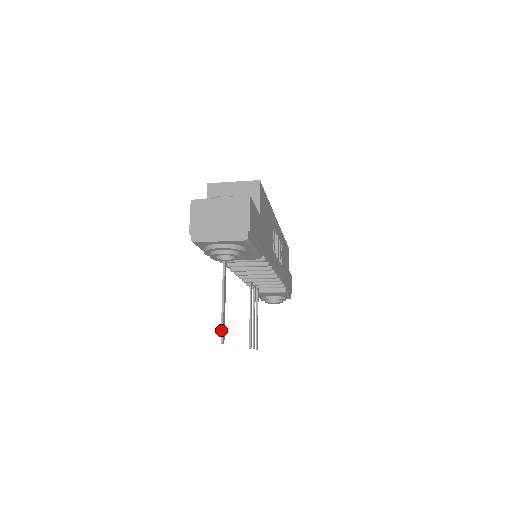
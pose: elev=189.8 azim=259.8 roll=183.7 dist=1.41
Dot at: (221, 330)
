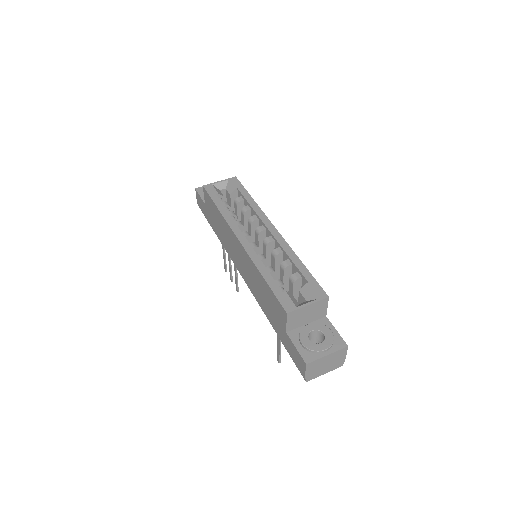
Dot at: (279, 359)
